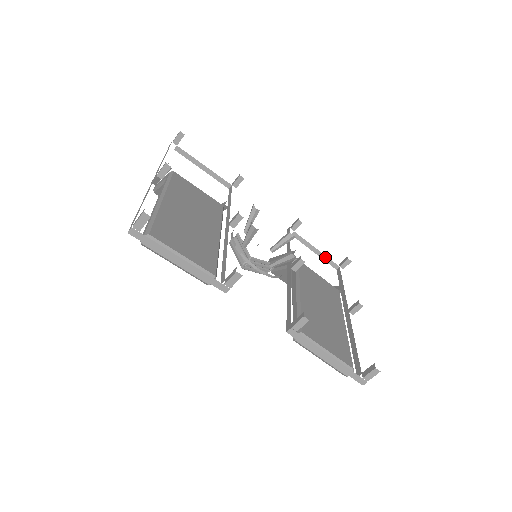
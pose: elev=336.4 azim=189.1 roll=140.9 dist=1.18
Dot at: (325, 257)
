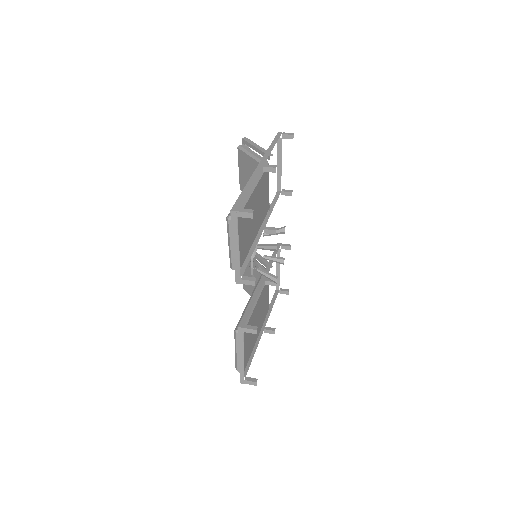
Dot at: (279, 278)
